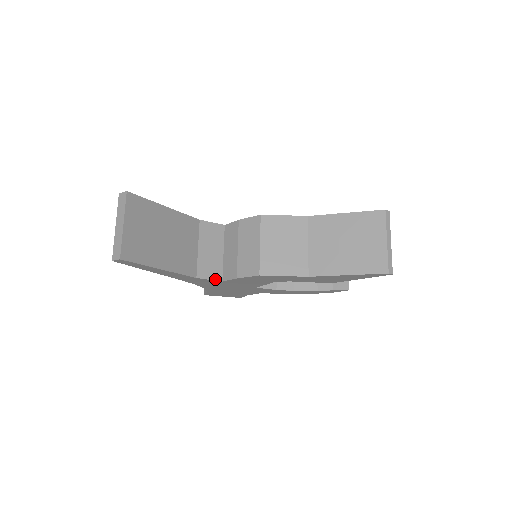
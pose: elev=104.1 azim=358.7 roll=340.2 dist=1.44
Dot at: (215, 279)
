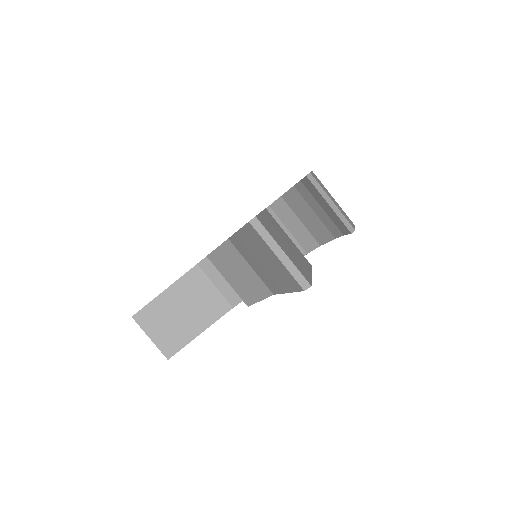
Dot at: occluded
